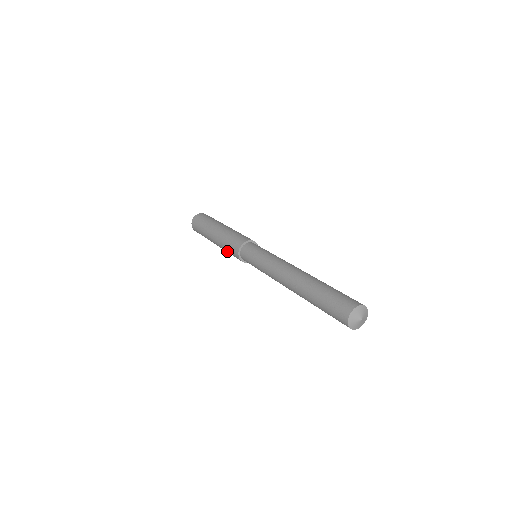
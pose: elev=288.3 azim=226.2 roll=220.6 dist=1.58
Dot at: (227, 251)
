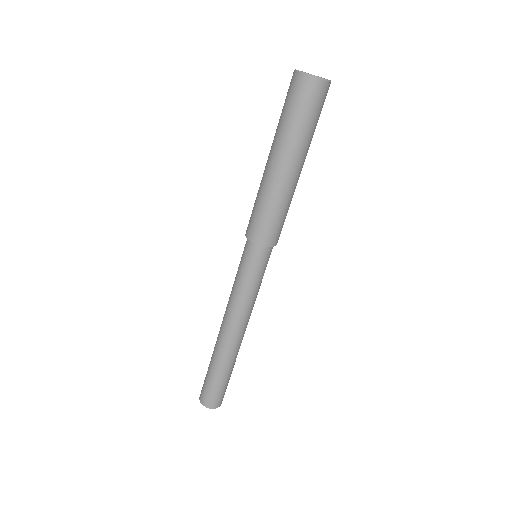
Dot at: (256, 200)
